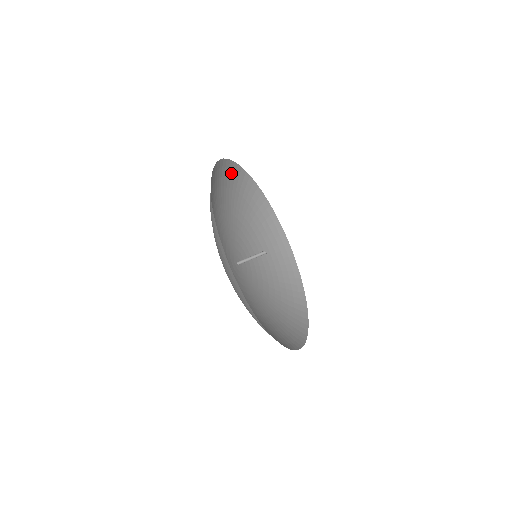
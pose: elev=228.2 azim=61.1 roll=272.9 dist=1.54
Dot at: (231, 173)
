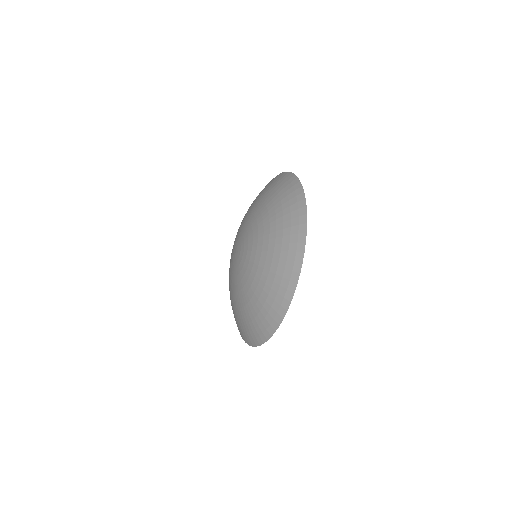
Dot at: (294, 204)
